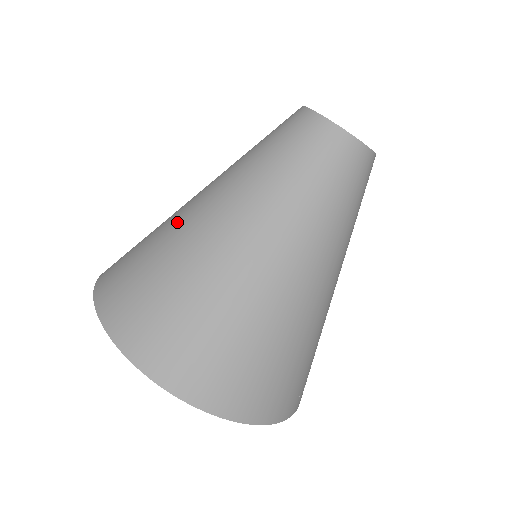
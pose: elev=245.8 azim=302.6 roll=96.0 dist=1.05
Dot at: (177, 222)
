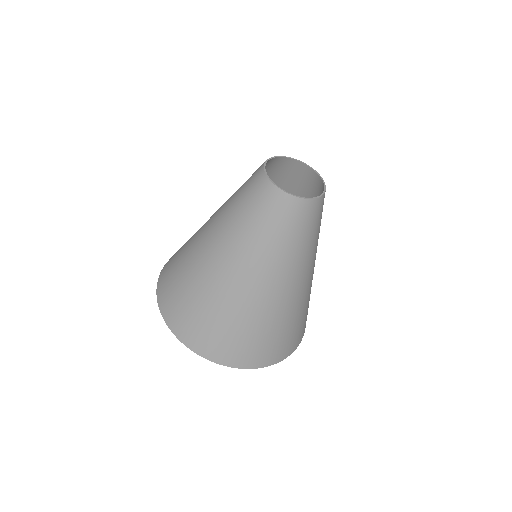
Dot at: (196, 258)
